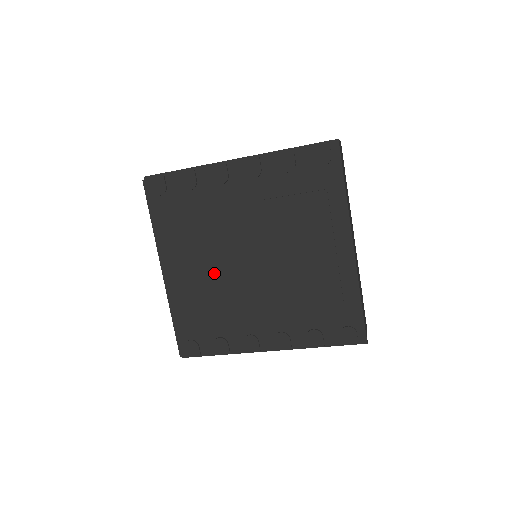
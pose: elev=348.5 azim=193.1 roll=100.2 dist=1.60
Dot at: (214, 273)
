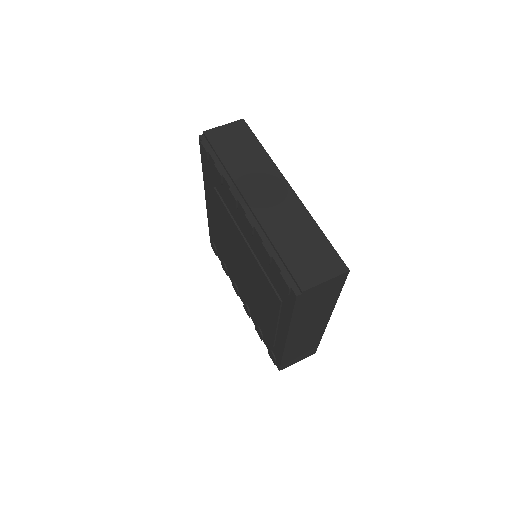
Dot at: (225, 238)
